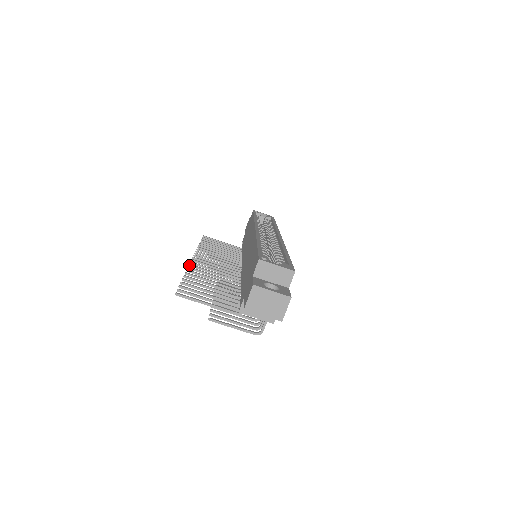
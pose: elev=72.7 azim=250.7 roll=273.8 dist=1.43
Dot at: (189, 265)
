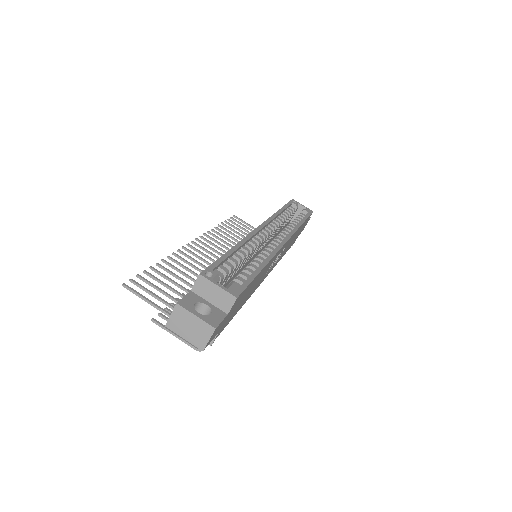
Dot at: (177, 250)
